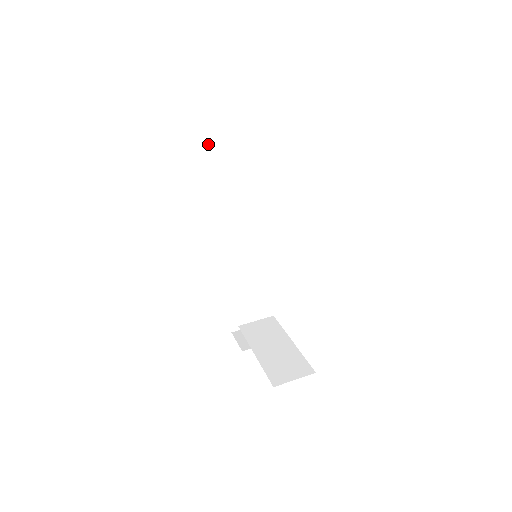
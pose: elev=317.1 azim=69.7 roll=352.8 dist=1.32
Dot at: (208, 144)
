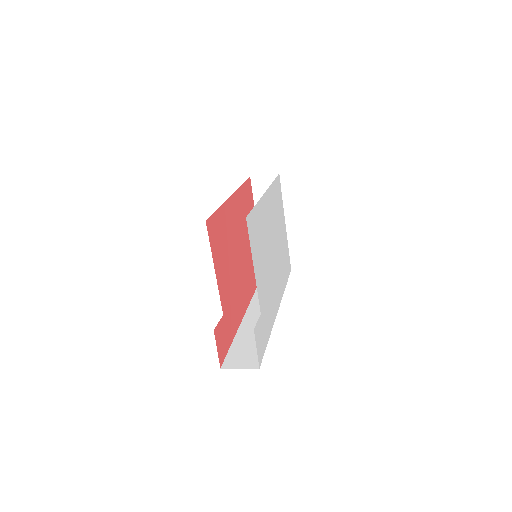
Dot at: occluded
